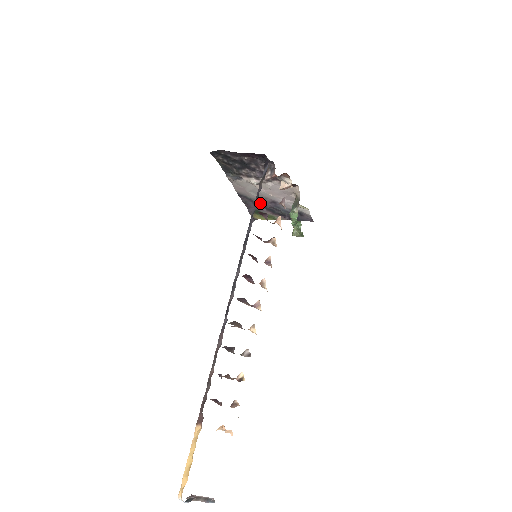
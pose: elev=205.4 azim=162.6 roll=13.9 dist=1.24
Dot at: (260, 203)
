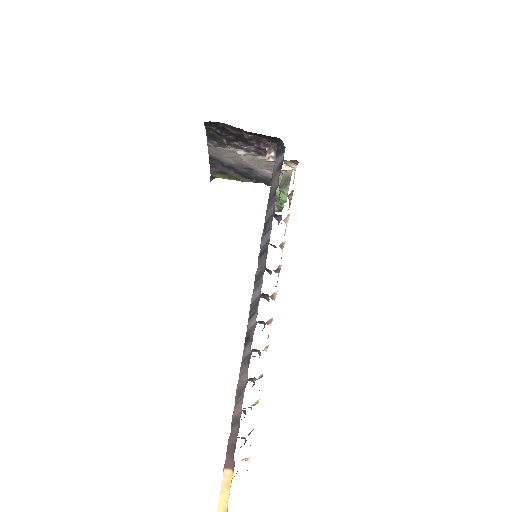
Dot at: (231, 166)
